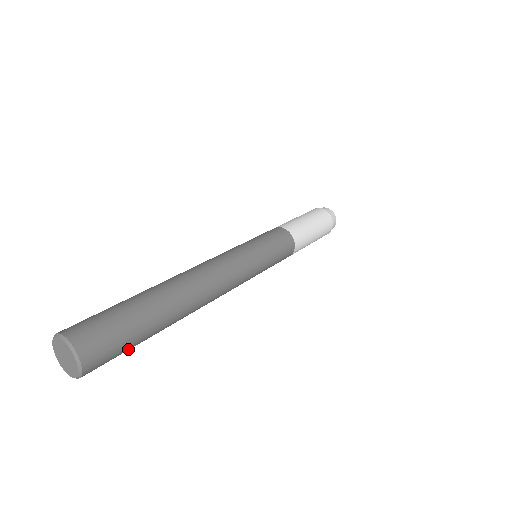
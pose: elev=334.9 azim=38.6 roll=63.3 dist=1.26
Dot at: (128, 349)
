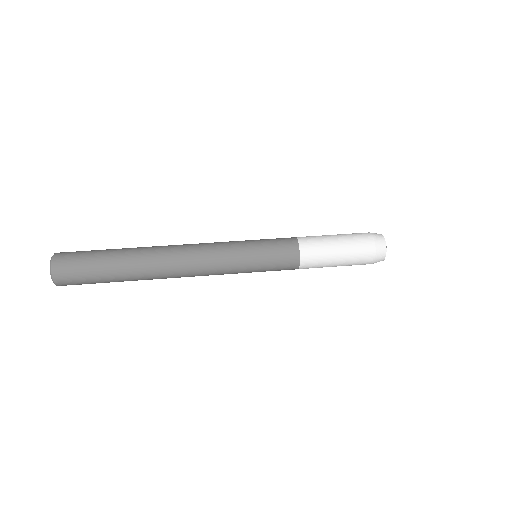
Dot at: occluded
